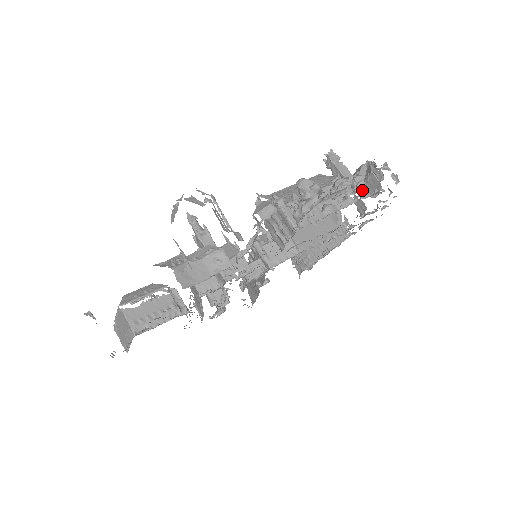
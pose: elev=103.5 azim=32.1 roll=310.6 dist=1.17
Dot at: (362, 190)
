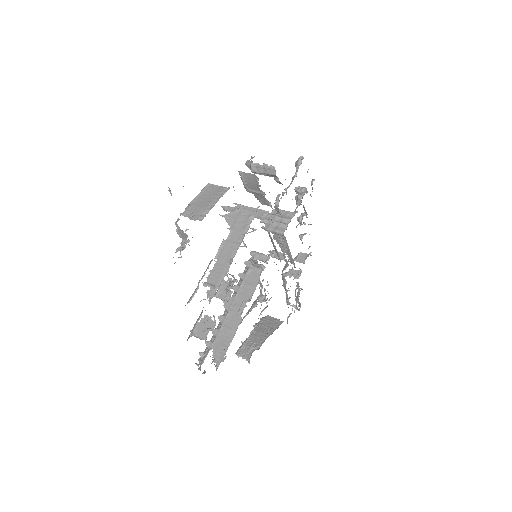
Dot at: (297, 260)
